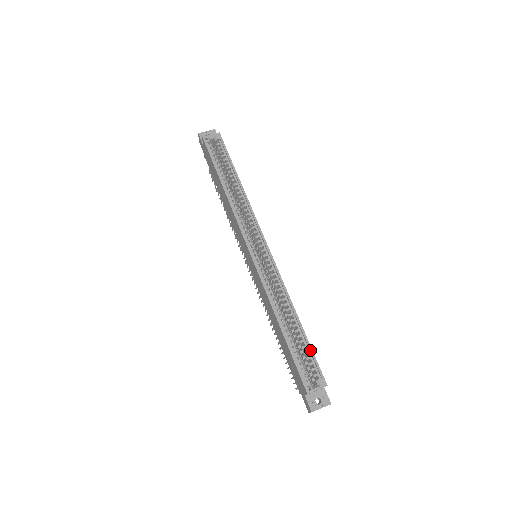
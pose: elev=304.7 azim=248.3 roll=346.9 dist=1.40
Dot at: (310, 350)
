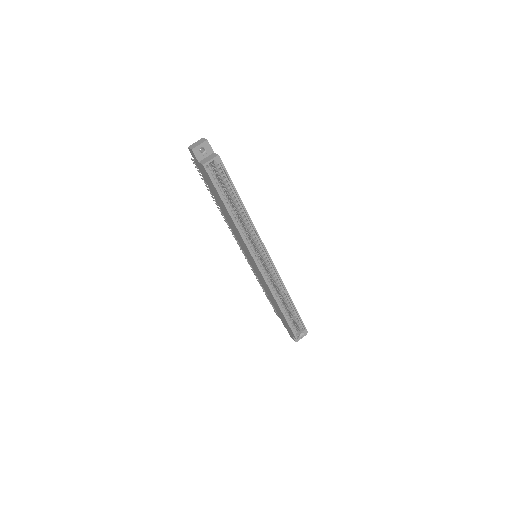
Dot at: (299, 317)
